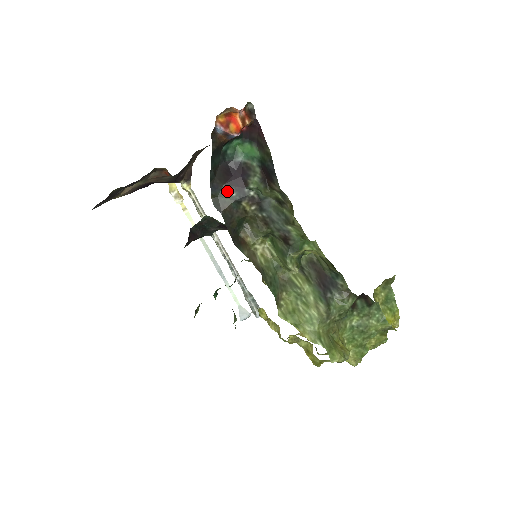
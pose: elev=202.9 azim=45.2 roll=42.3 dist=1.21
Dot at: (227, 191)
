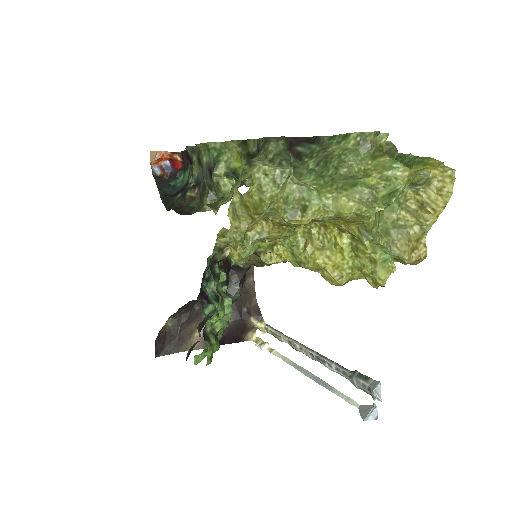
Dot at: (176, 198)
